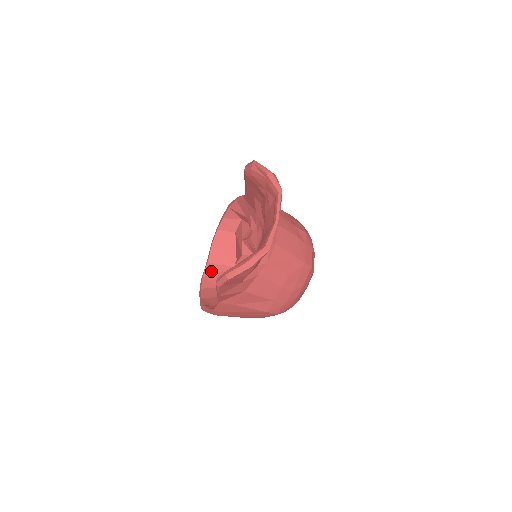
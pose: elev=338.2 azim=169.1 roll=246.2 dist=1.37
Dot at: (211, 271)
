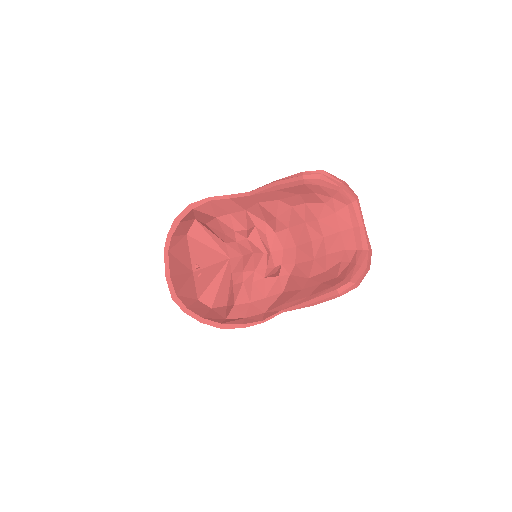
Dot at: (178, 285)
